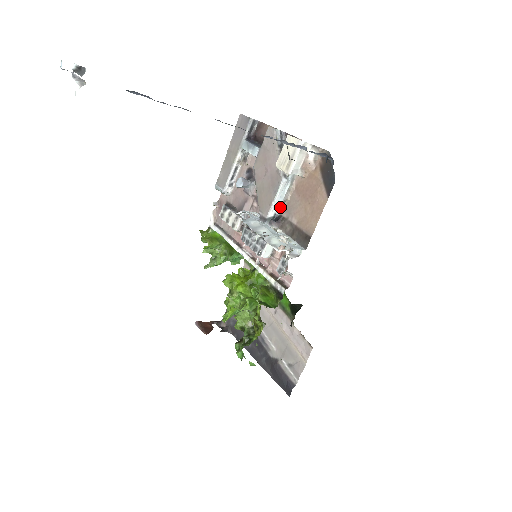
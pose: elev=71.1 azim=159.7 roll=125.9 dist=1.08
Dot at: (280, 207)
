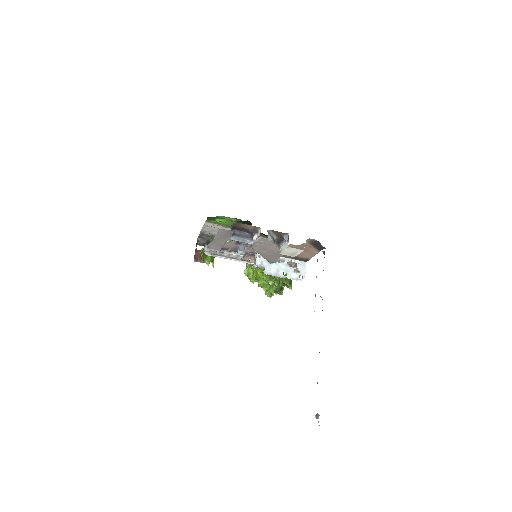
Dot at: occluded
